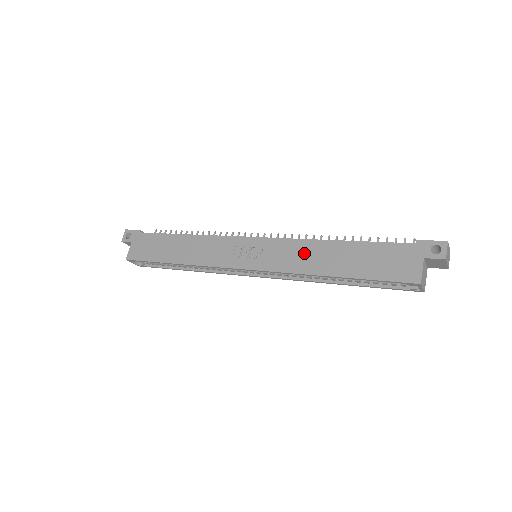
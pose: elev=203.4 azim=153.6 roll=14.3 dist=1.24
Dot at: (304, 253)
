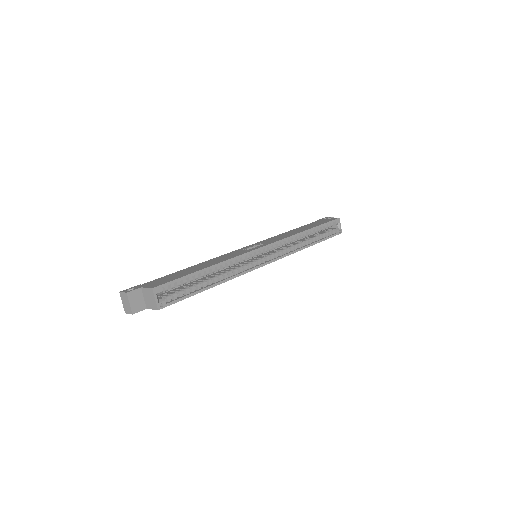
Dot at: (283, 235)
